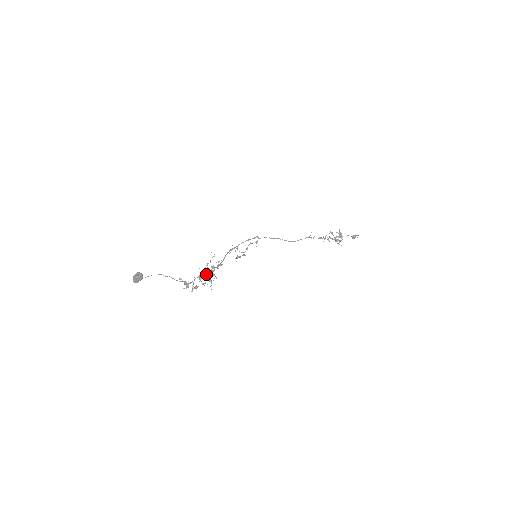
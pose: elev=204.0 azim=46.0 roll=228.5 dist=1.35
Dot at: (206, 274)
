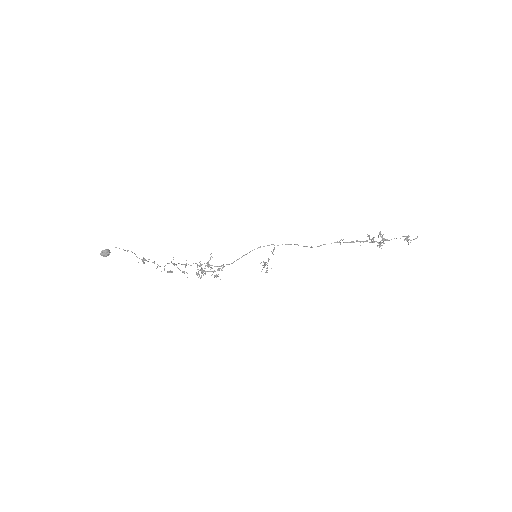
Dot at: (198, 269)
